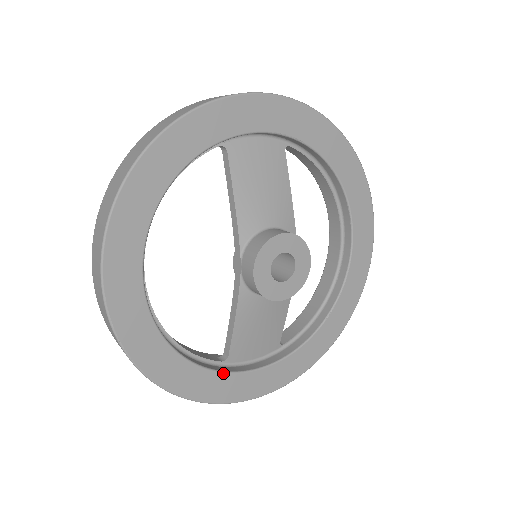
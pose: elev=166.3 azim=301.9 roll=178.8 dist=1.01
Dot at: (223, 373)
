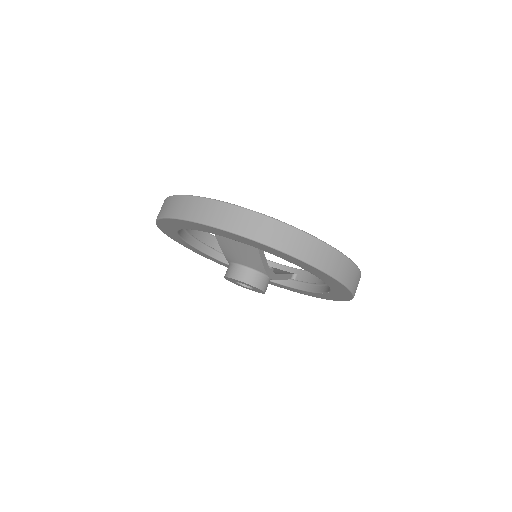
Dot at: occluded
